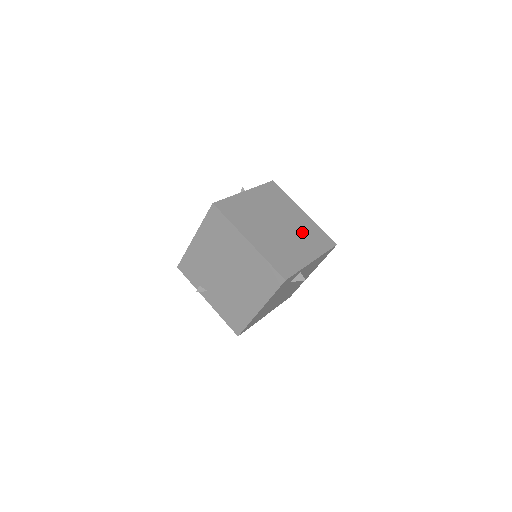
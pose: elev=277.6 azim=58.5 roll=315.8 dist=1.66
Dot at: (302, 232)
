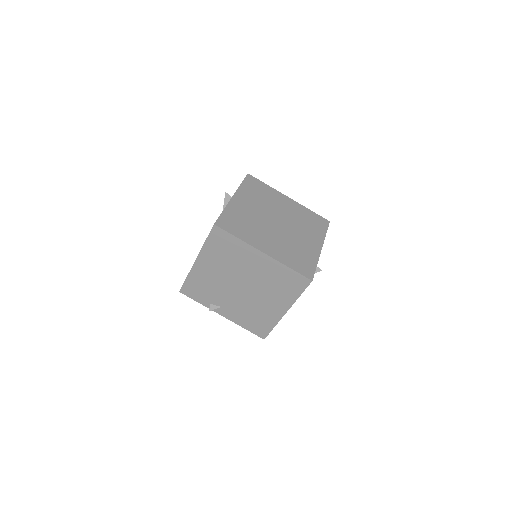
Dot at: (299, 221)
